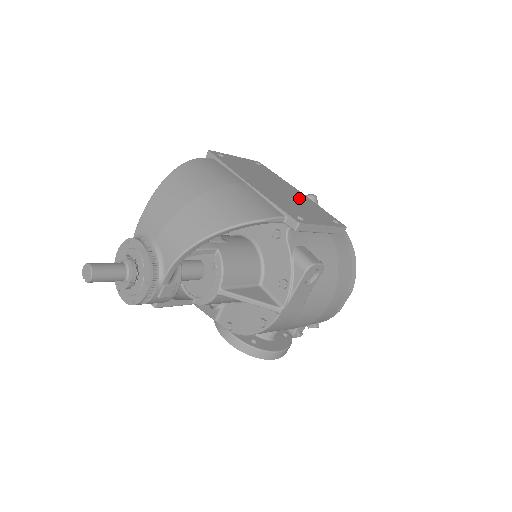
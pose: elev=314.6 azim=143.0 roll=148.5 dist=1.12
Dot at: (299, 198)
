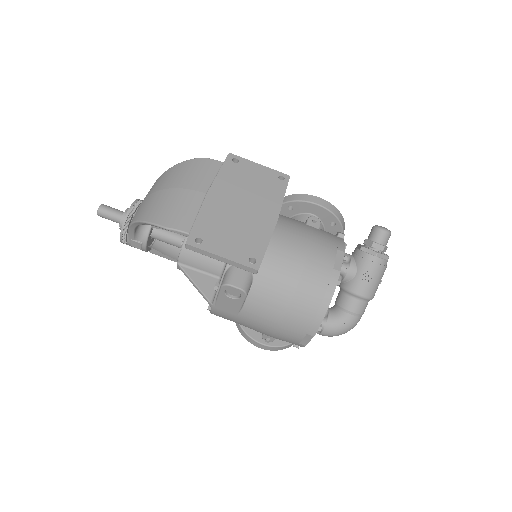
Dot at: (254, 224)
